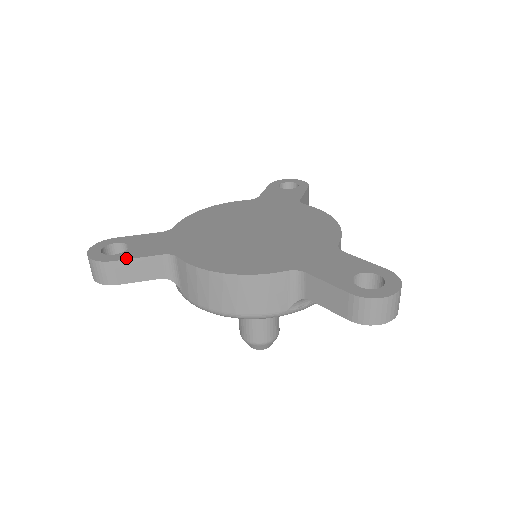
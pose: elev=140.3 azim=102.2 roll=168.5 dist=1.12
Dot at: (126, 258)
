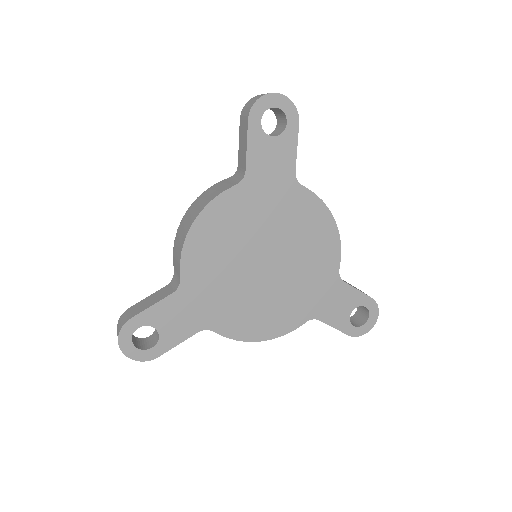
Dot at: (168, 349)
